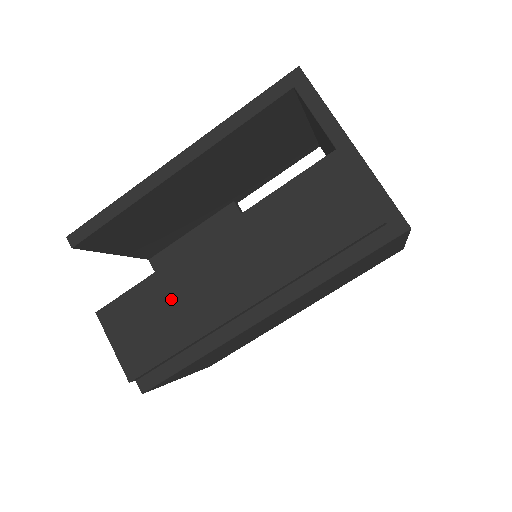
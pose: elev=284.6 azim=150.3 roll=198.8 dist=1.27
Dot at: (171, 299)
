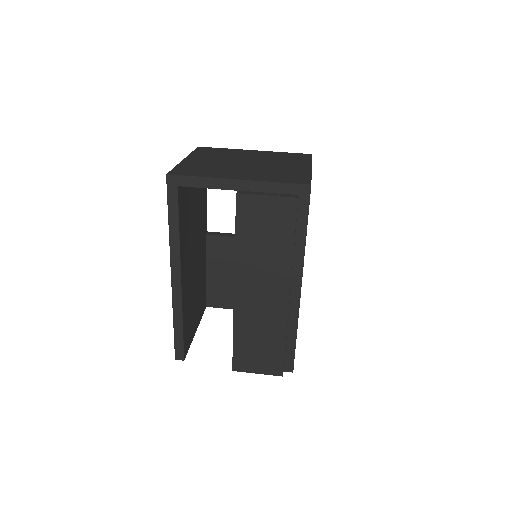
Dot at: (254, 331)
